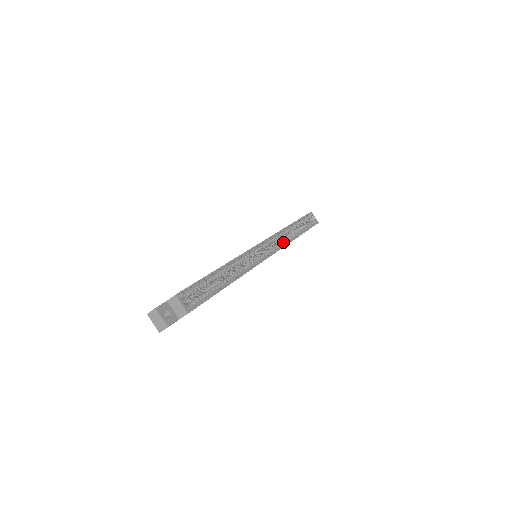
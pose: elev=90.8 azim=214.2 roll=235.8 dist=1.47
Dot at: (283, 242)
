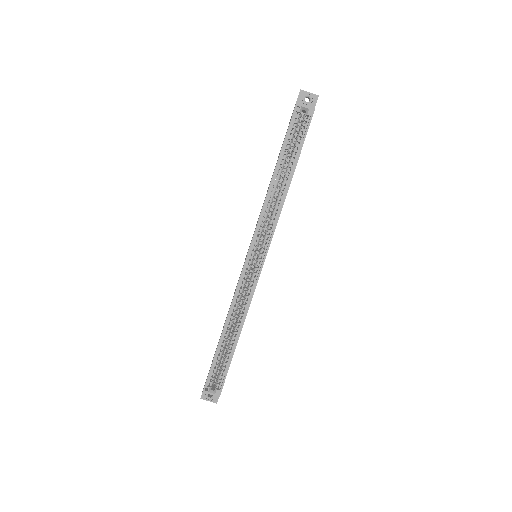
Dot at: occluded
